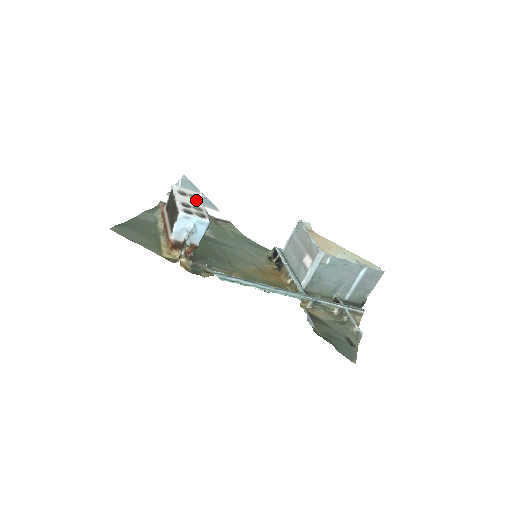
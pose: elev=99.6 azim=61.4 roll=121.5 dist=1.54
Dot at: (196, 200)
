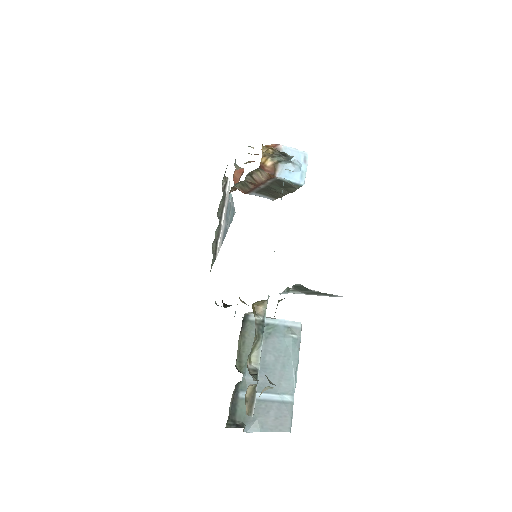
Dot at: occluded
